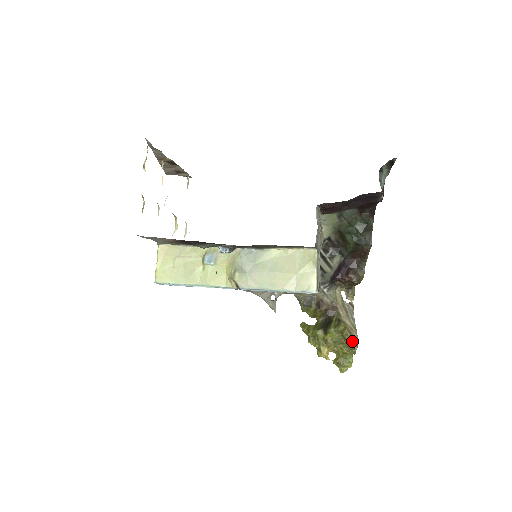
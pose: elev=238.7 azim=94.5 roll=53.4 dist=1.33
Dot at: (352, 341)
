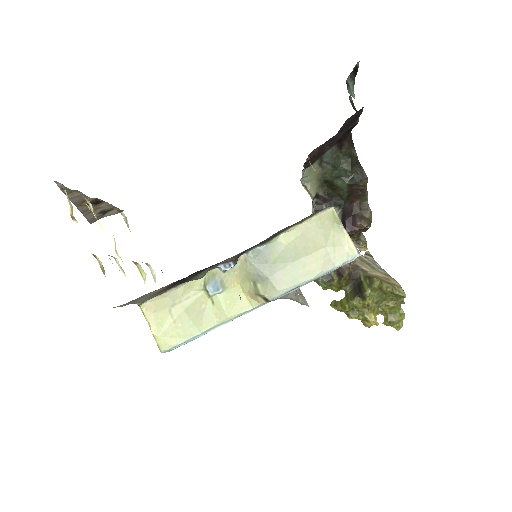
Dot at: (397, 291)
